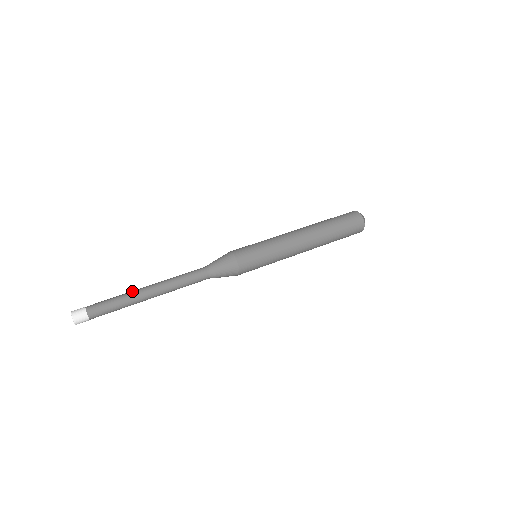
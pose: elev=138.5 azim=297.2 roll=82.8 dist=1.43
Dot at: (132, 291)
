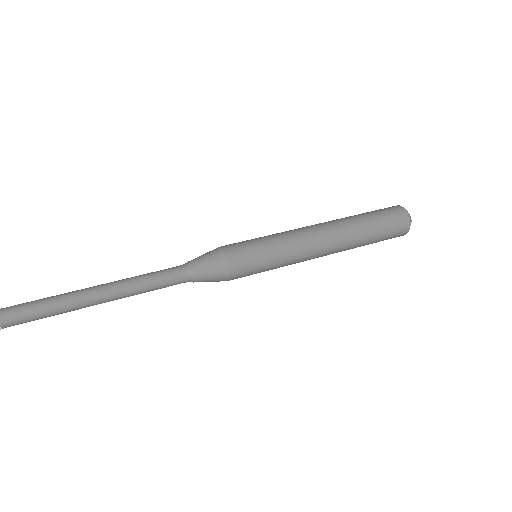
Dot at: (71, 292)
